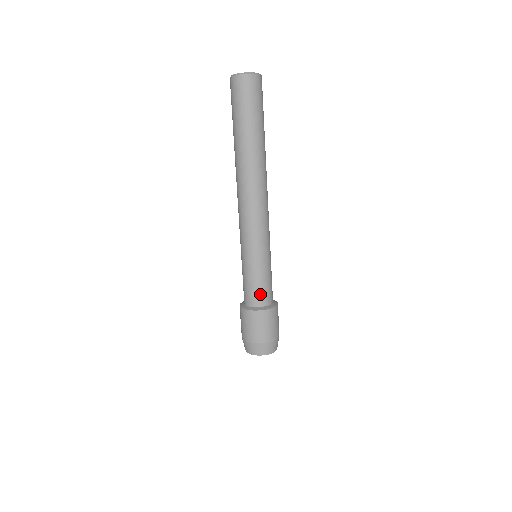
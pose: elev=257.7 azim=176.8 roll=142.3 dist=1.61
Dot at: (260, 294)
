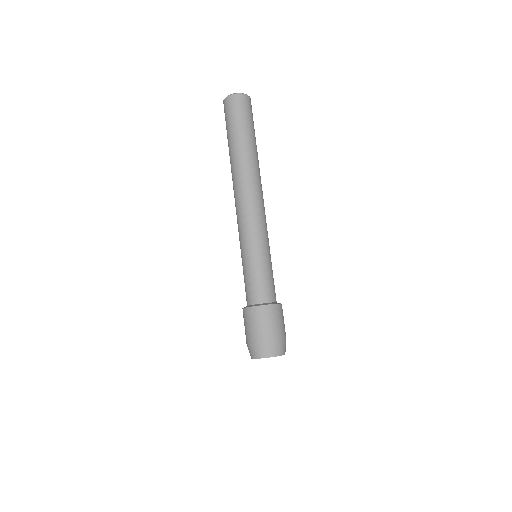
Dot at: (273, 289)
